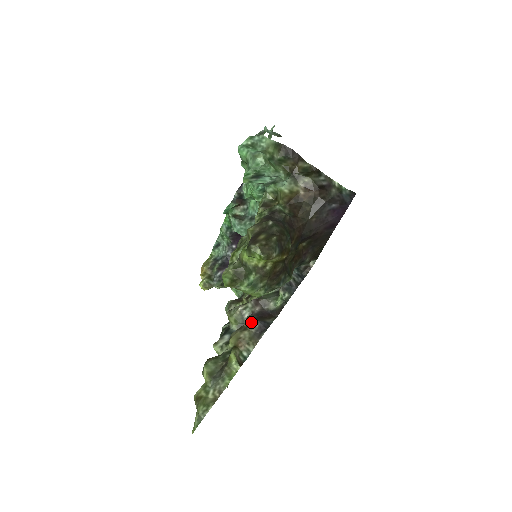
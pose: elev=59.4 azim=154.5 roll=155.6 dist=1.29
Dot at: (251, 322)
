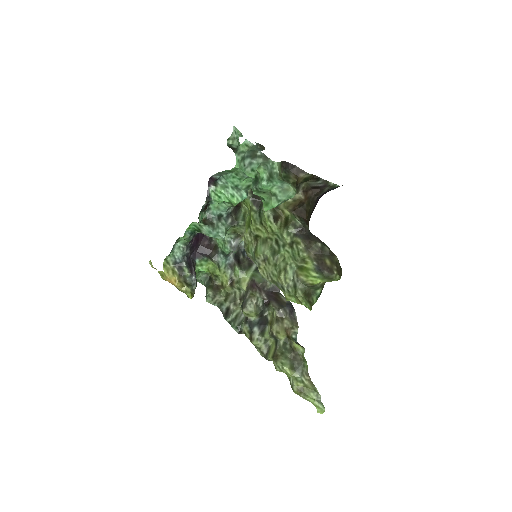
Dot at: (283, 311)
